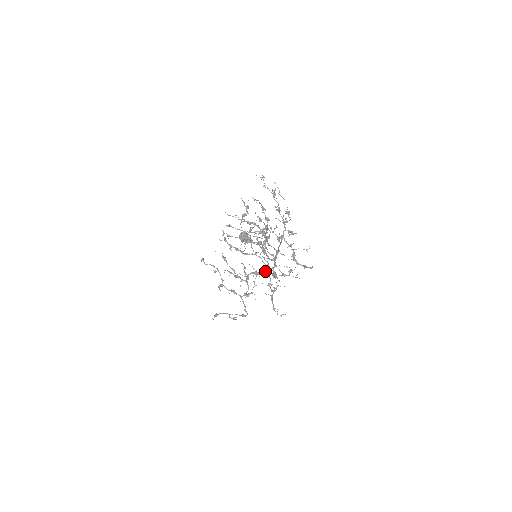
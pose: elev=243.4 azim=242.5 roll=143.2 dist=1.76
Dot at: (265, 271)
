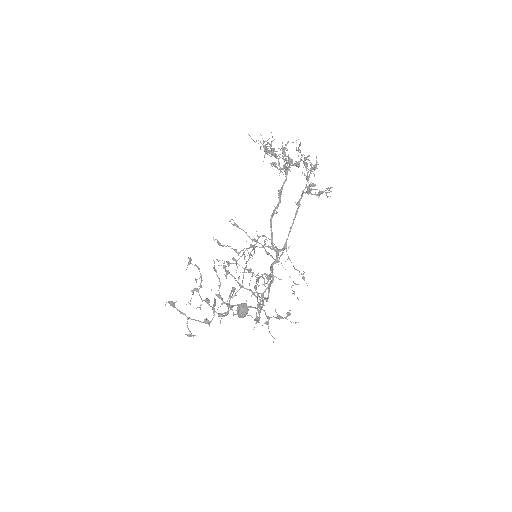
Dot at: (263, 247)
